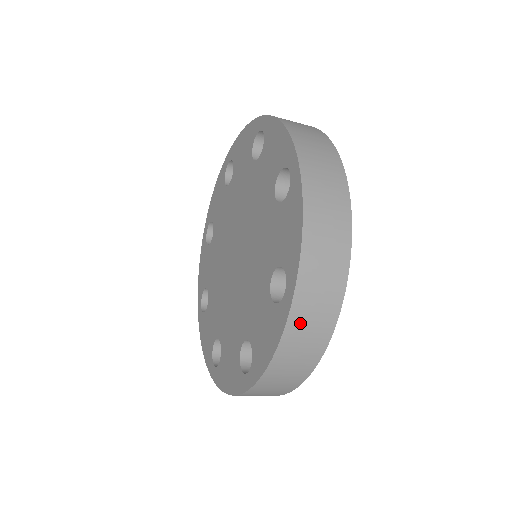
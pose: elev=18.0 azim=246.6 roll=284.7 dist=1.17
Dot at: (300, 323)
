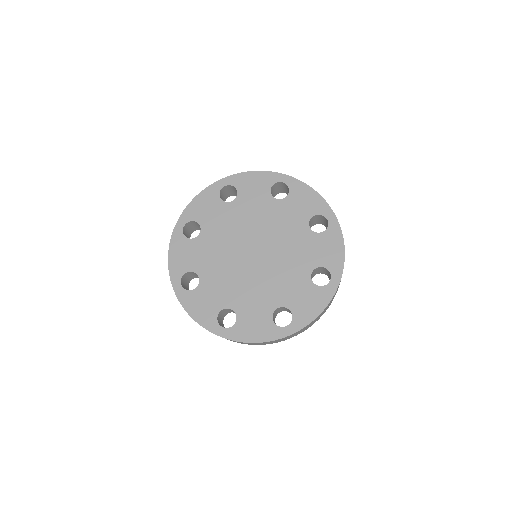
Dot at: (278, 340)
